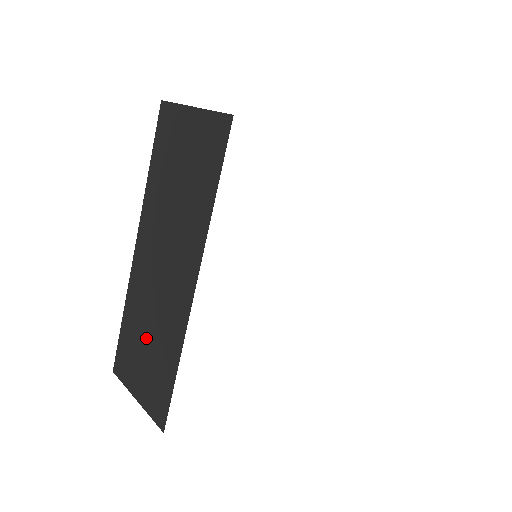
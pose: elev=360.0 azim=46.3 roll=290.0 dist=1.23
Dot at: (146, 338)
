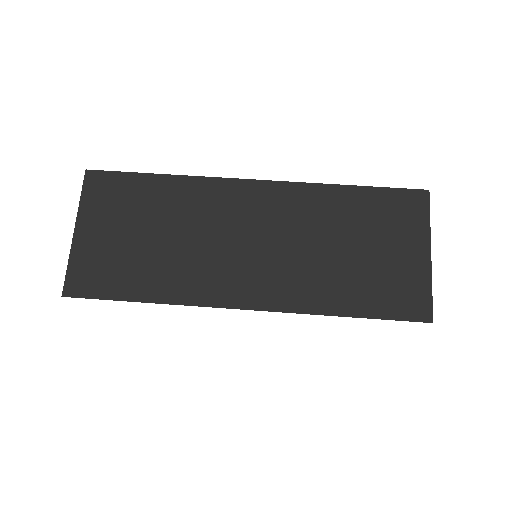
Dot at: occluded
